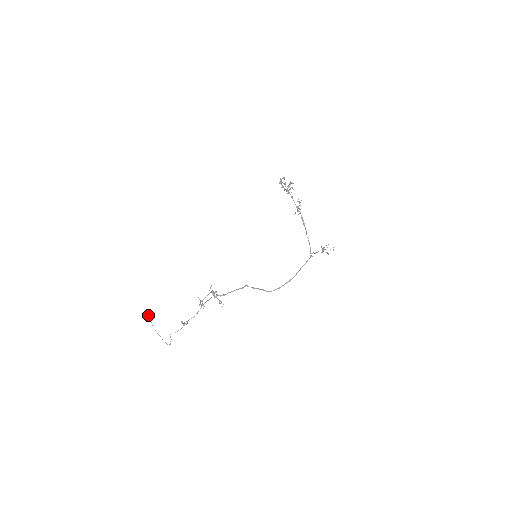
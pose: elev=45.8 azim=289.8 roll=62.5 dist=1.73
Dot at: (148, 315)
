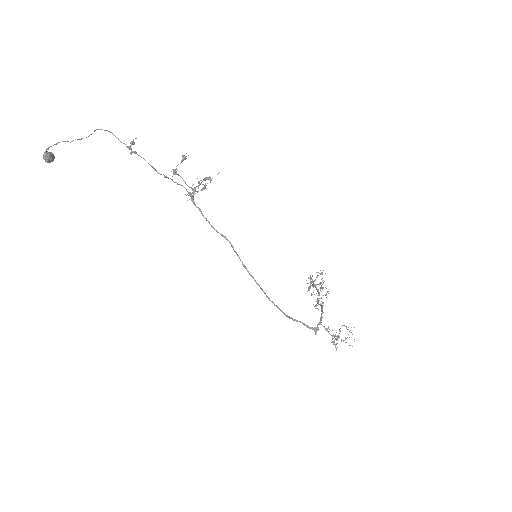
Dot at: occluded
